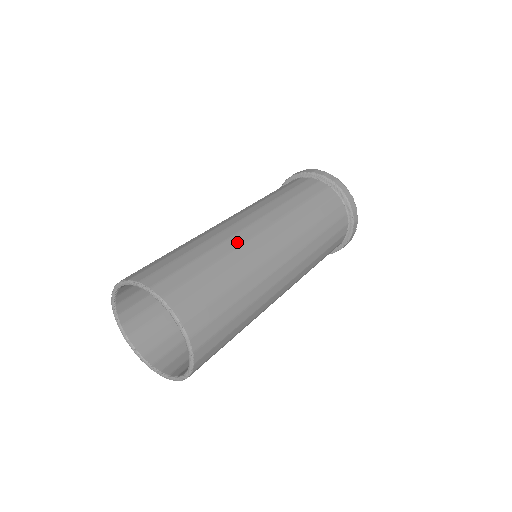
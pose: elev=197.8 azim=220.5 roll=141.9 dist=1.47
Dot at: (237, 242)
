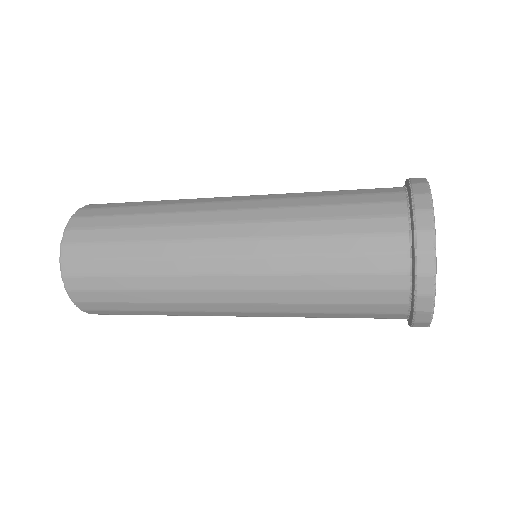
Dot at: (178, 220)
